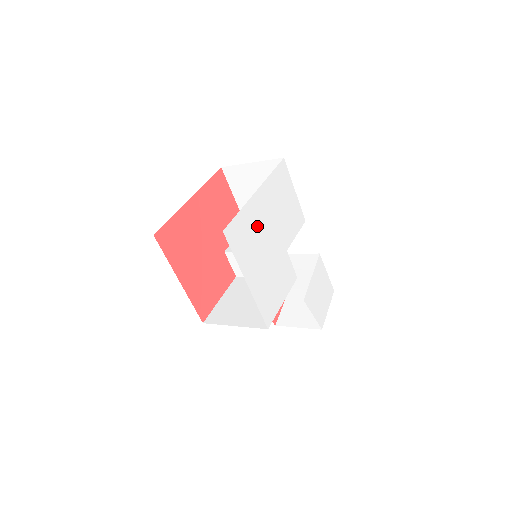
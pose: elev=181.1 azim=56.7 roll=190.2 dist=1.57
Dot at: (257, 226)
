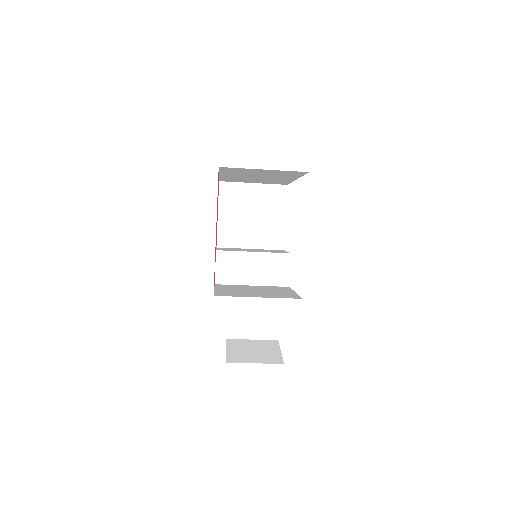
Dot at: occluded
